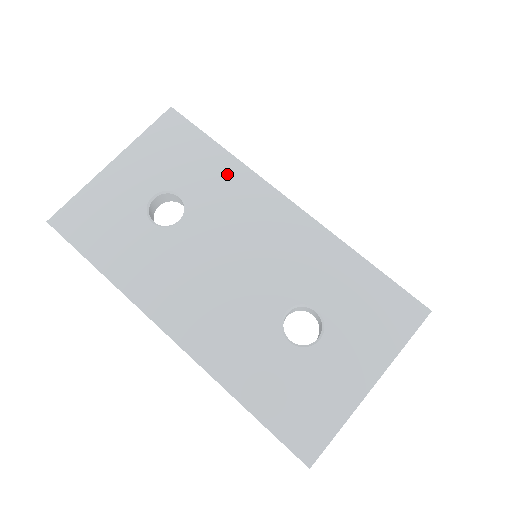
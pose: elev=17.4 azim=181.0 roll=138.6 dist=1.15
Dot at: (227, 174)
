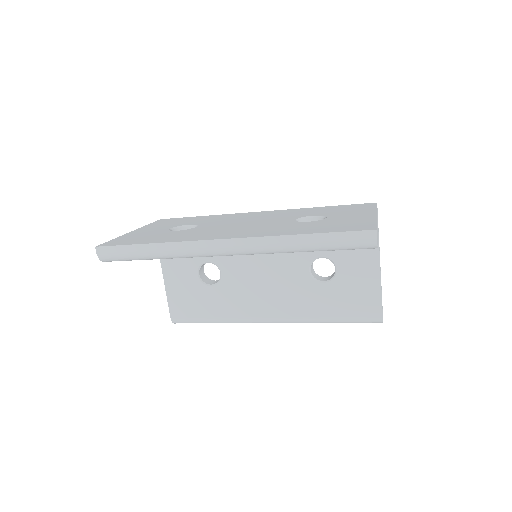
Dot at: (214, 217)
